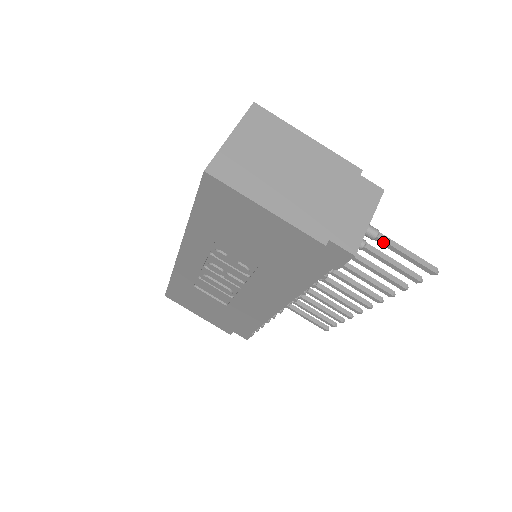
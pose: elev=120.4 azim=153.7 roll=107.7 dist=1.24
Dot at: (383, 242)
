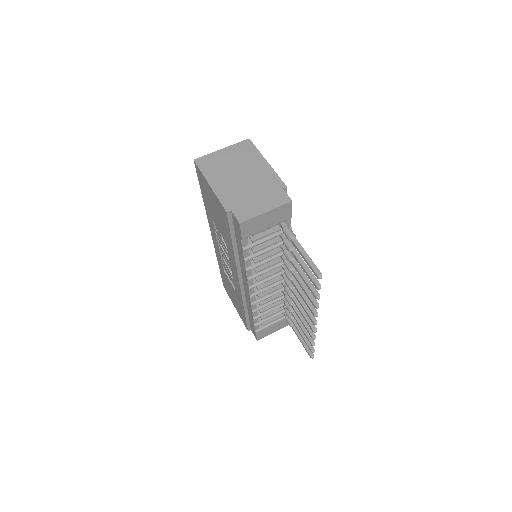
Dot at: (294, 244)
